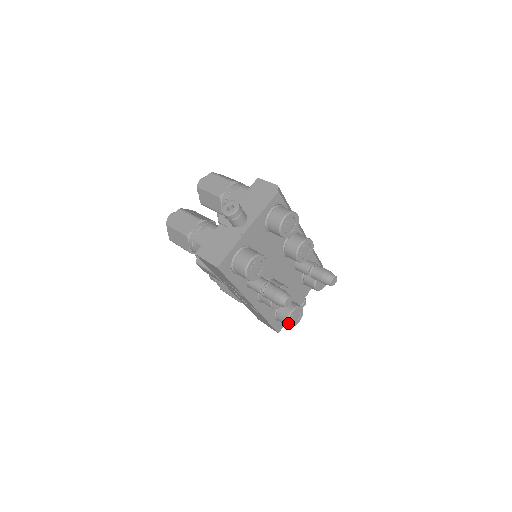
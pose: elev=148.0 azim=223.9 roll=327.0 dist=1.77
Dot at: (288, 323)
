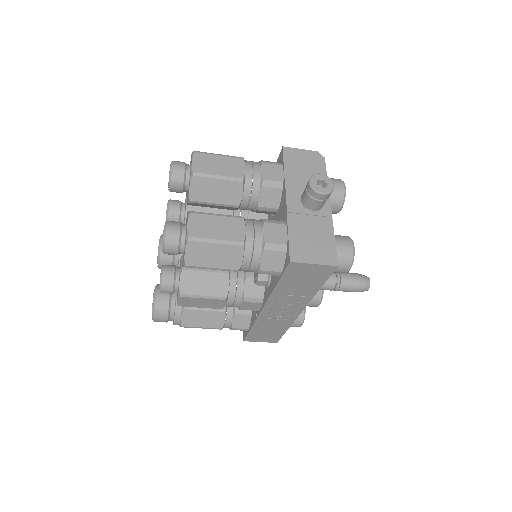
Dot at: (303, 322)
